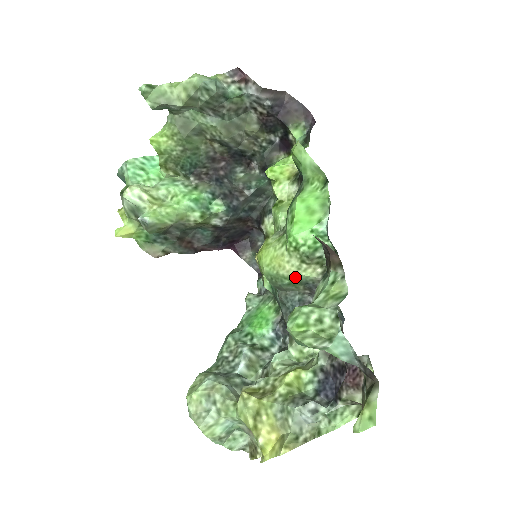
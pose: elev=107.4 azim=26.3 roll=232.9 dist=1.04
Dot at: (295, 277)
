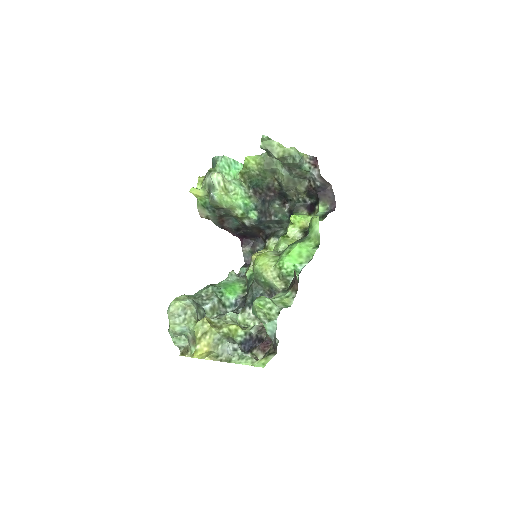
Dot at: (269, 281)
